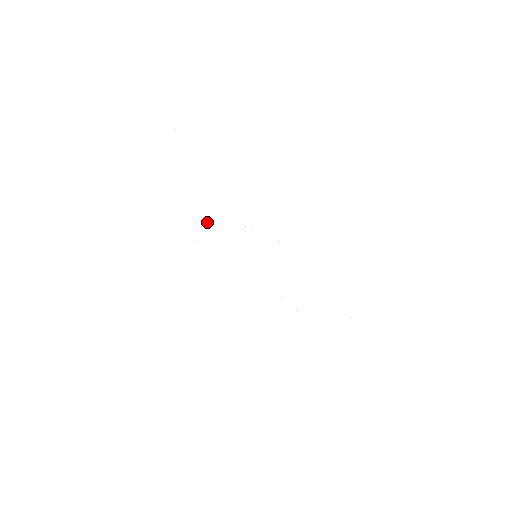
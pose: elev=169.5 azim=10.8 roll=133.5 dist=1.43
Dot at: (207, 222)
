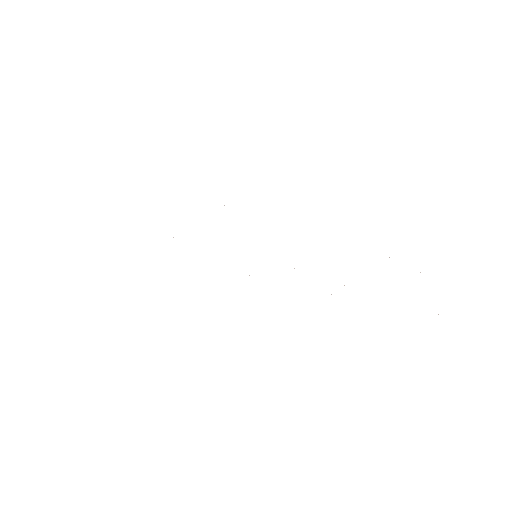
Dot at: occluded
